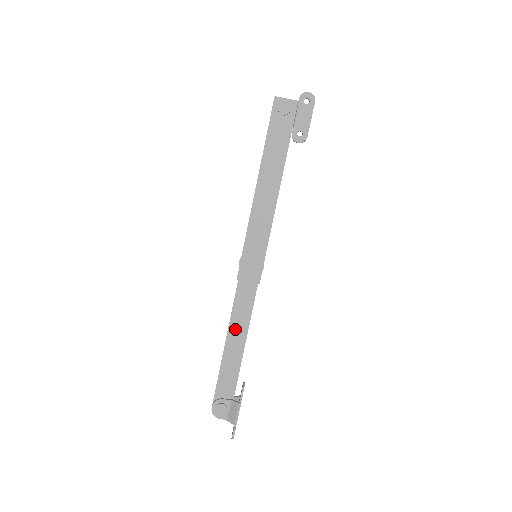
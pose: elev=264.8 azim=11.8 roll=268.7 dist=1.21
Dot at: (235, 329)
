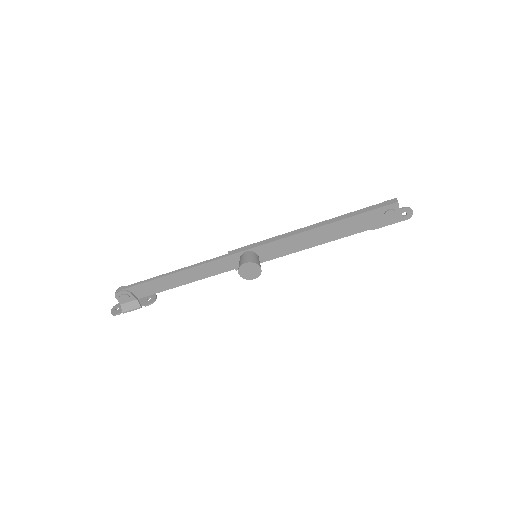
Dot at: (190, 273)
